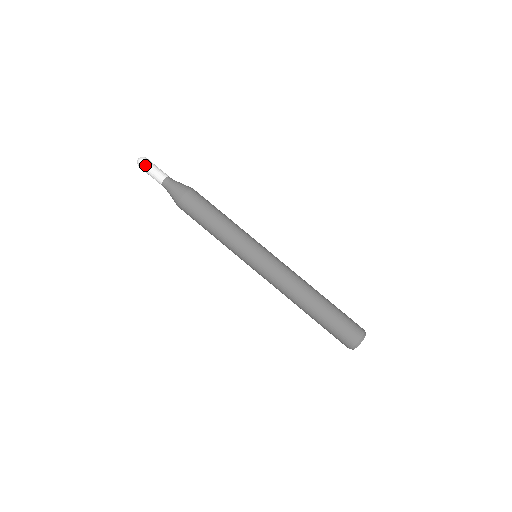
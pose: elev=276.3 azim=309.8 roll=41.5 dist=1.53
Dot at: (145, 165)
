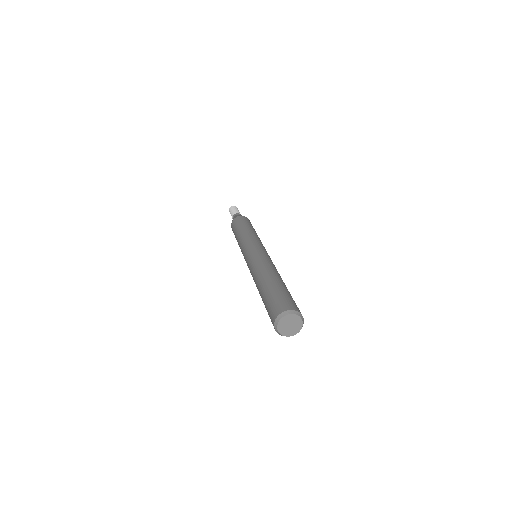
Dot at: (236, 208)
